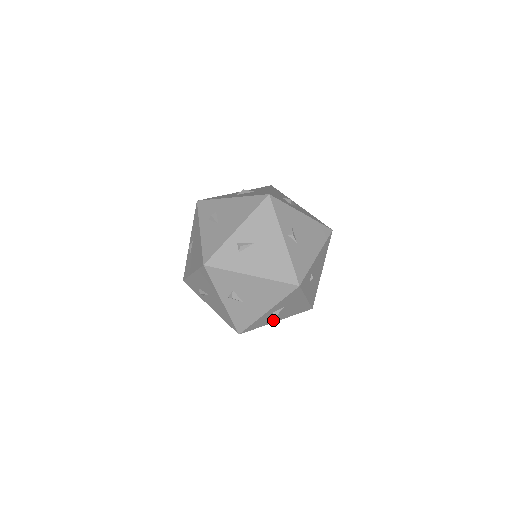
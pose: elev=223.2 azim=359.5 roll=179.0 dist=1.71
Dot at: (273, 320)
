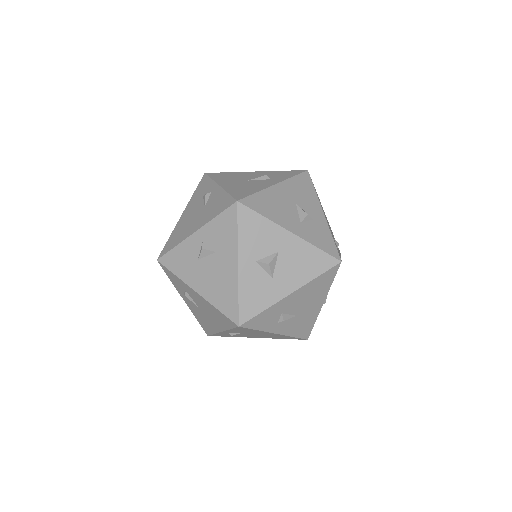
Dot at: occluded
